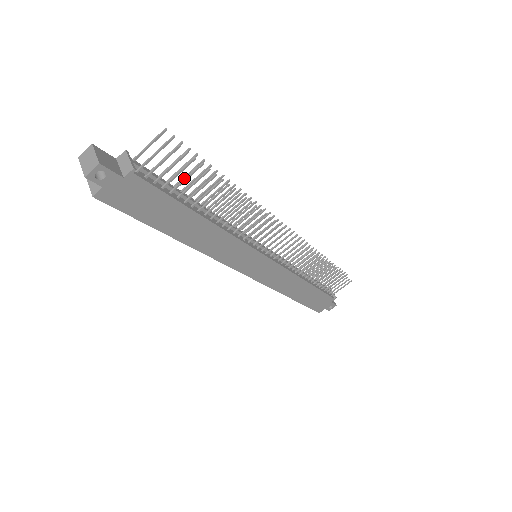
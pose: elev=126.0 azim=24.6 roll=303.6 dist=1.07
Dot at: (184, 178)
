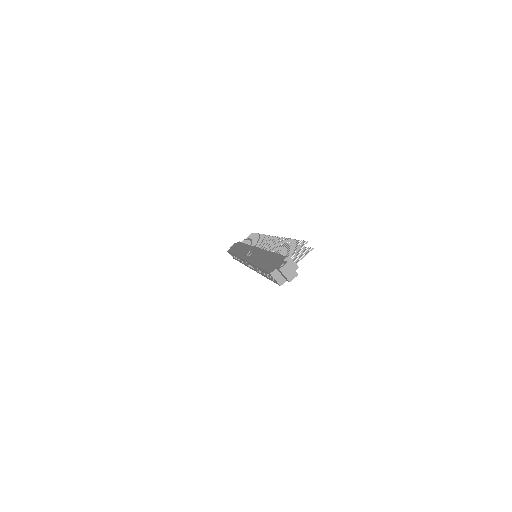
Dot at: (295, 255)
